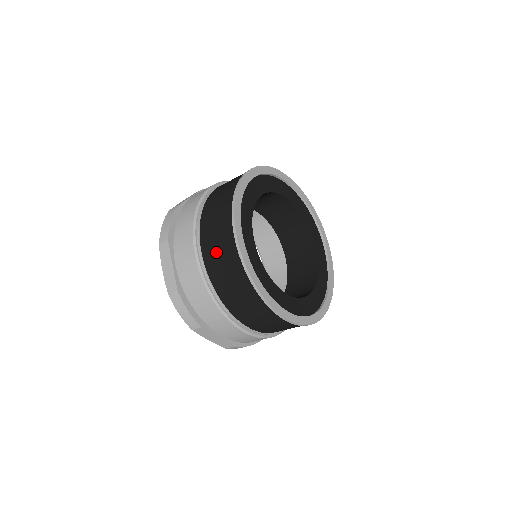
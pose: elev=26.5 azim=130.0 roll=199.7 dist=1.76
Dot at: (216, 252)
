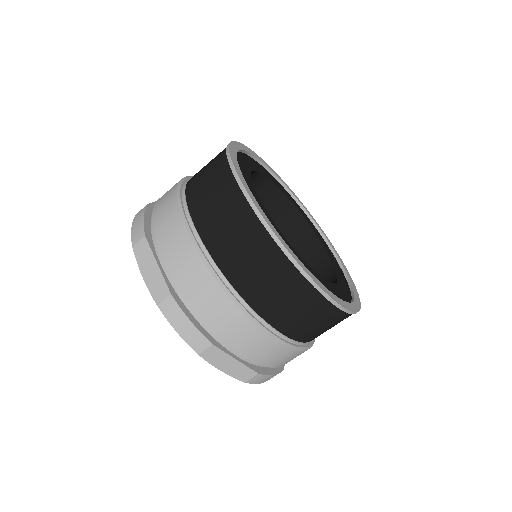
Dot at: occluded
